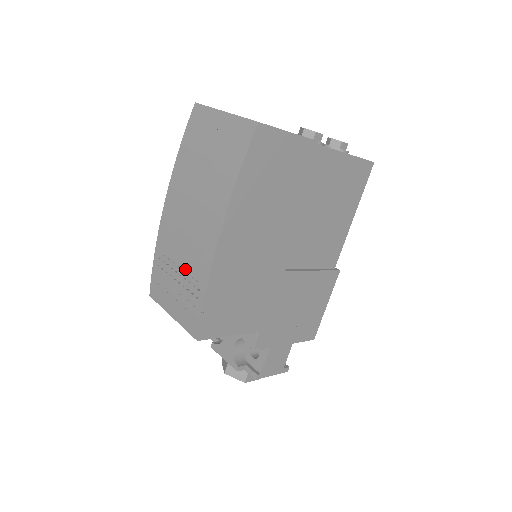
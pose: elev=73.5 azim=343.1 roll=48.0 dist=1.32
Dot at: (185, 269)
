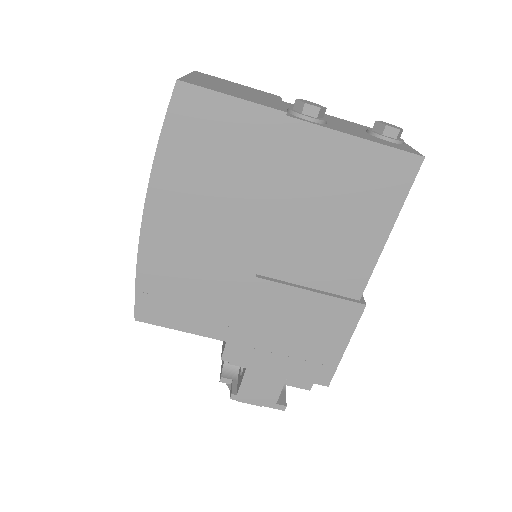
Dot at: occluded
